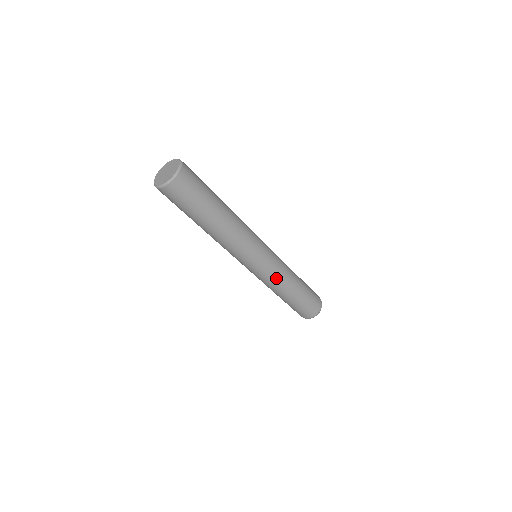
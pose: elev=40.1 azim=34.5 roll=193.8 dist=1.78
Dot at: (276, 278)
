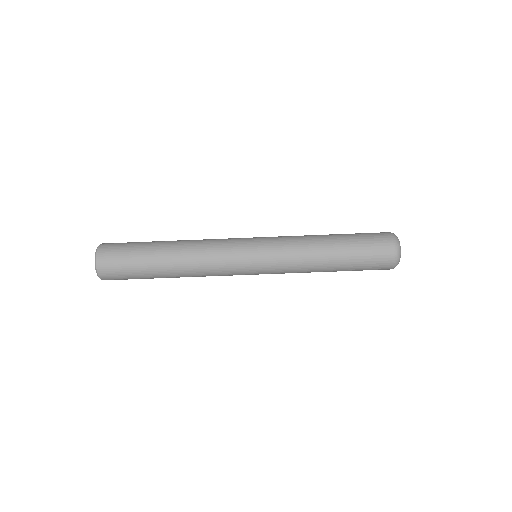
Dot at: (290, 258)
